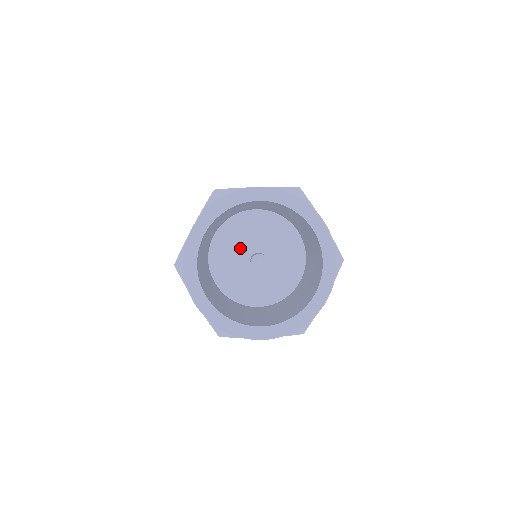
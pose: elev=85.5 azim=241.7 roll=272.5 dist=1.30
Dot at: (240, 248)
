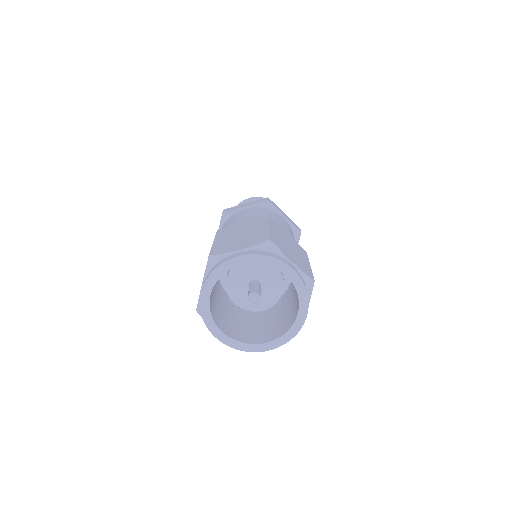
Dot at: (239, 280)
